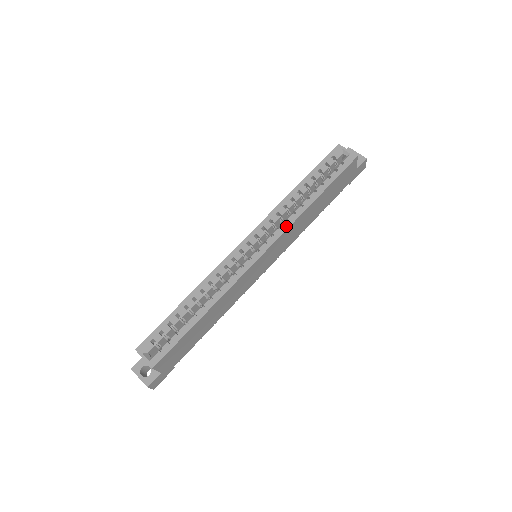
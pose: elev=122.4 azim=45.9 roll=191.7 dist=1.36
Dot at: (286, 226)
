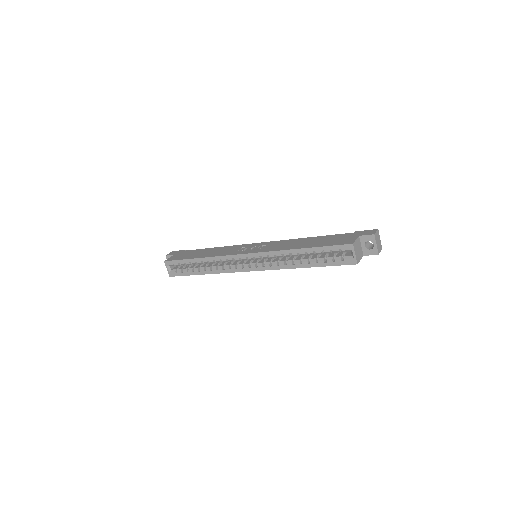
Dot at: (275, 268)
